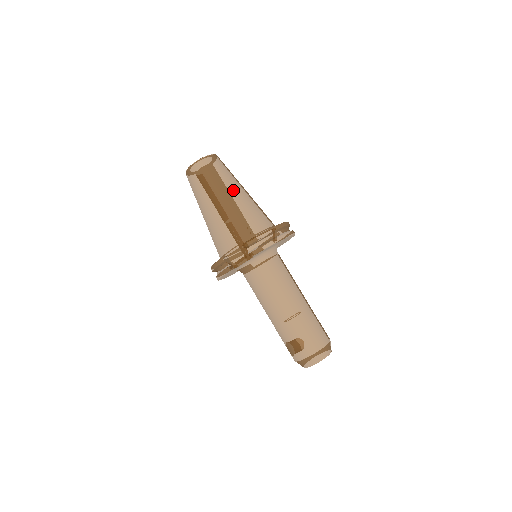
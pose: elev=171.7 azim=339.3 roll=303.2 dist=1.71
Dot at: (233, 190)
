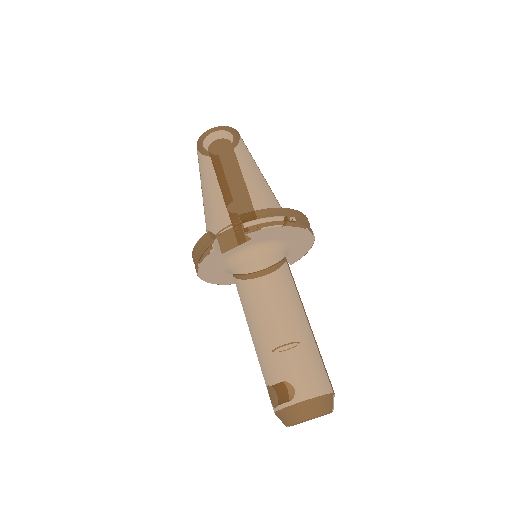
Dot at: (247, 165)
